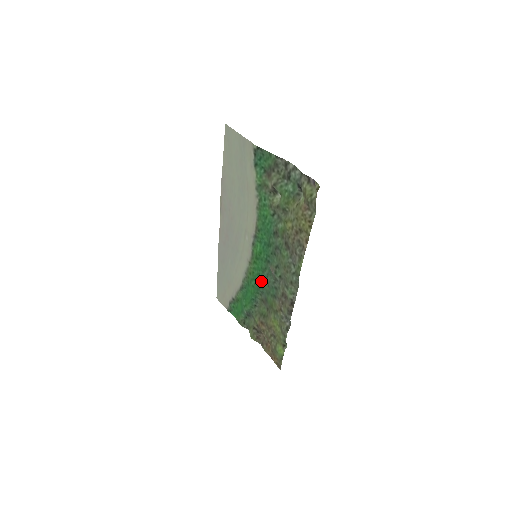
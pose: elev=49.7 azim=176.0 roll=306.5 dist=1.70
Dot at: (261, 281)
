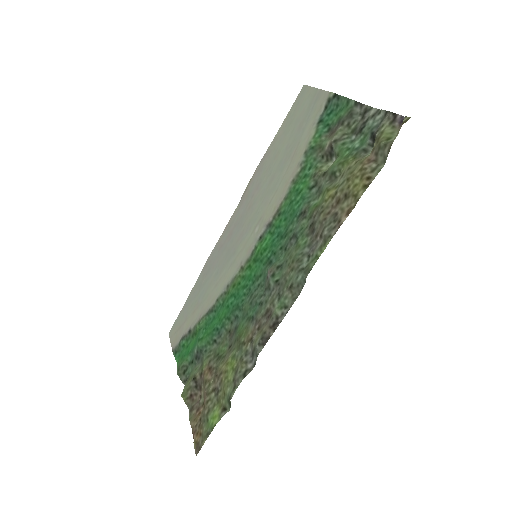
Dot at: (244, 297)
